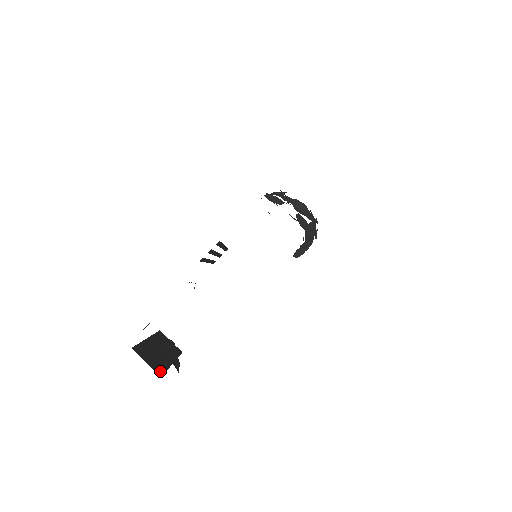
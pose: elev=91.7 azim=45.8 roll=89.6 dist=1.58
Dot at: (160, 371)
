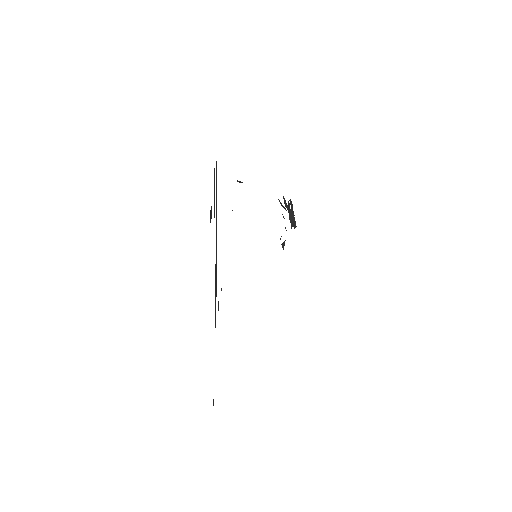
Dot at: occluded
